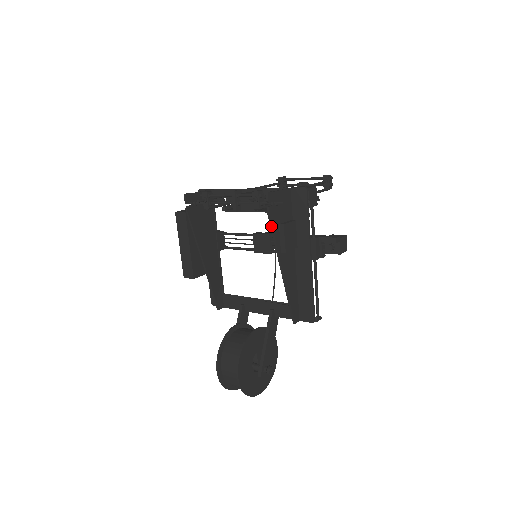
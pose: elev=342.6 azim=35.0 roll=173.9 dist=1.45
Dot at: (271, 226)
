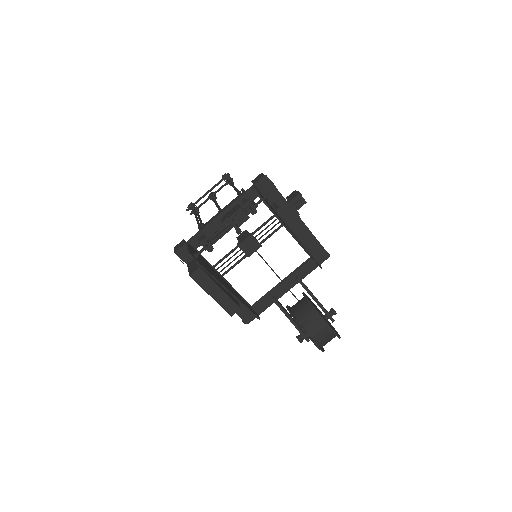
Dot at: (277, 213)
